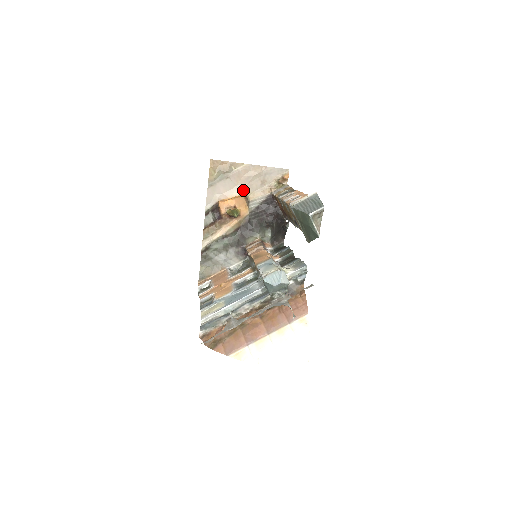
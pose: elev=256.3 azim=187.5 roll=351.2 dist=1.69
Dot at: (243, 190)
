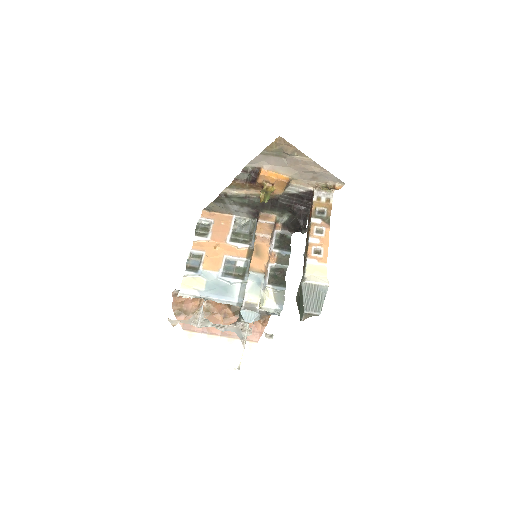
Dot at: (291, 174)
